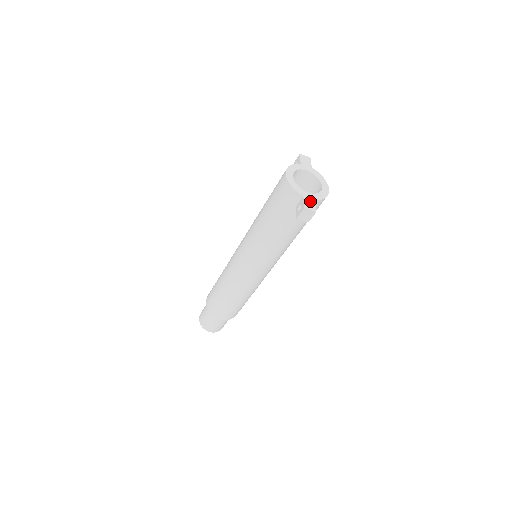
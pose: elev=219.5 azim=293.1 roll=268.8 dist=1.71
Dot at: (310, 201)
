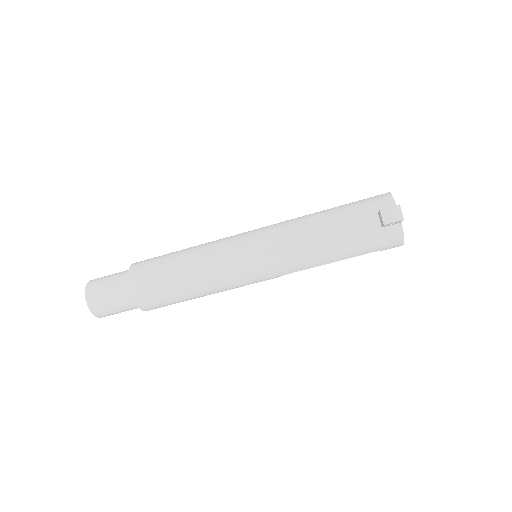
Dot at: occluded
